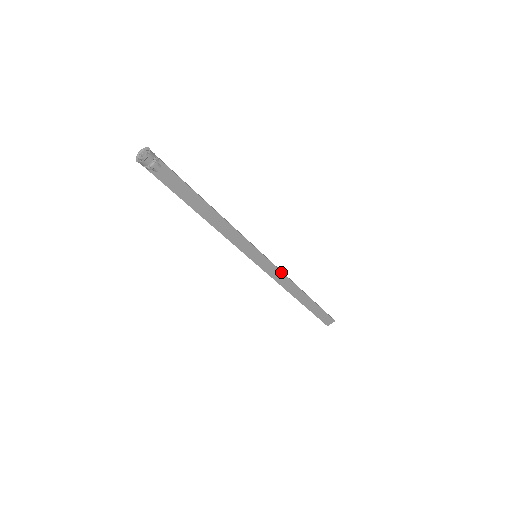
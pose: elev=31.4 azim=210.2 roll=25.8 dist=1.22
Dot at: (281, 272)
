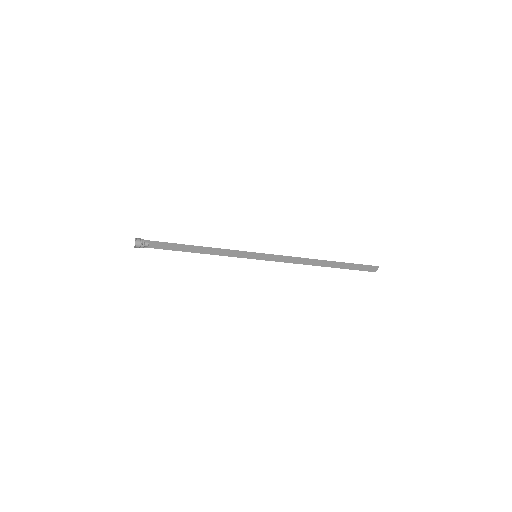
Dot at: (287, 257)
